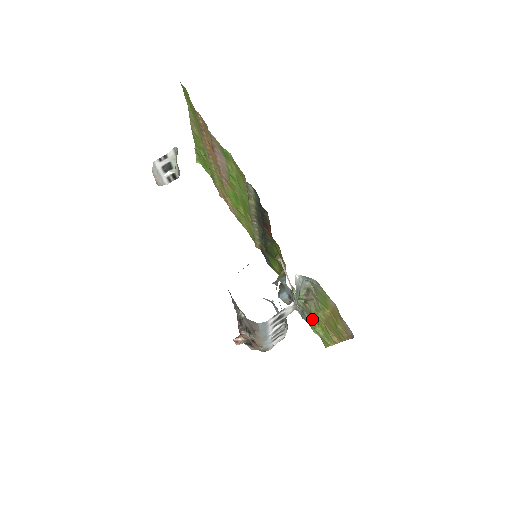
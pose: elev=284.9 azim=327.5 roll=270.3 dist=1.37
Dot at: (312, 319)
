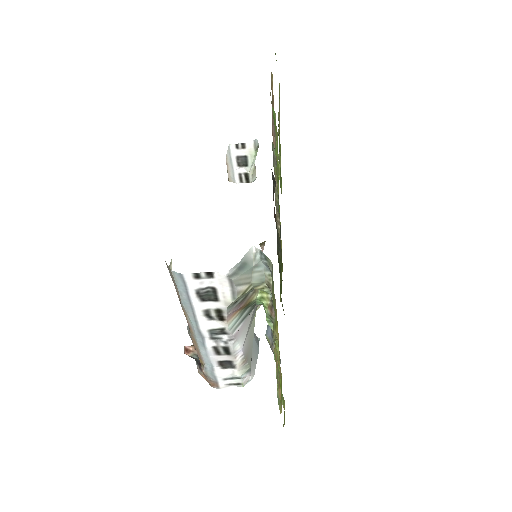
Dot at: occluded
